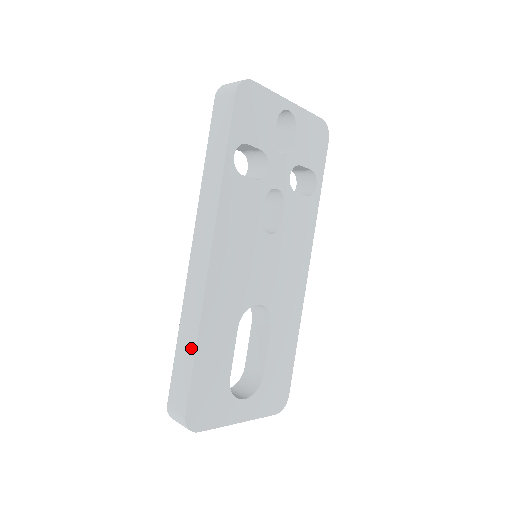
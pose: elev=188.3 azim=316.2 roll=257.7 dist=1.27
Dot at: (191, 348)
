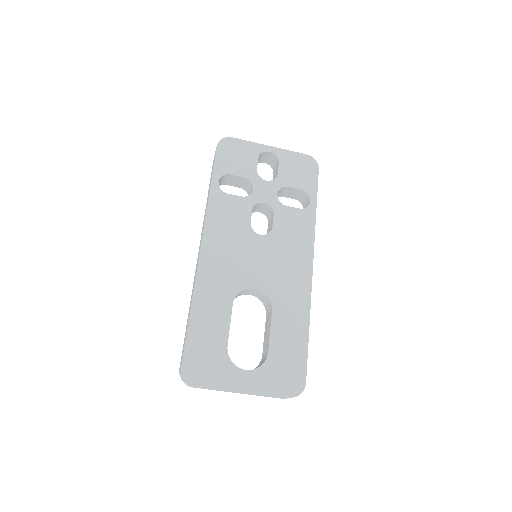
Dot at: (189, 315)
